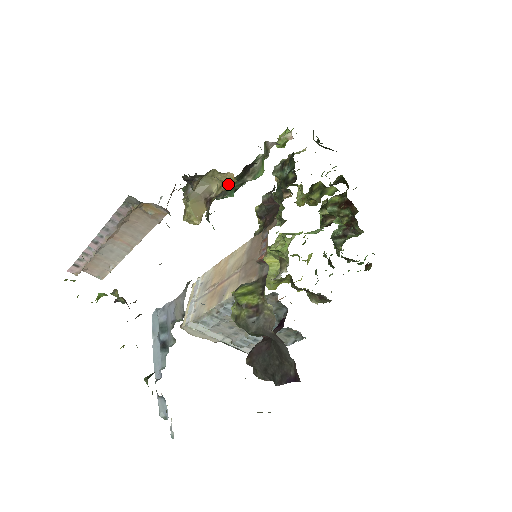
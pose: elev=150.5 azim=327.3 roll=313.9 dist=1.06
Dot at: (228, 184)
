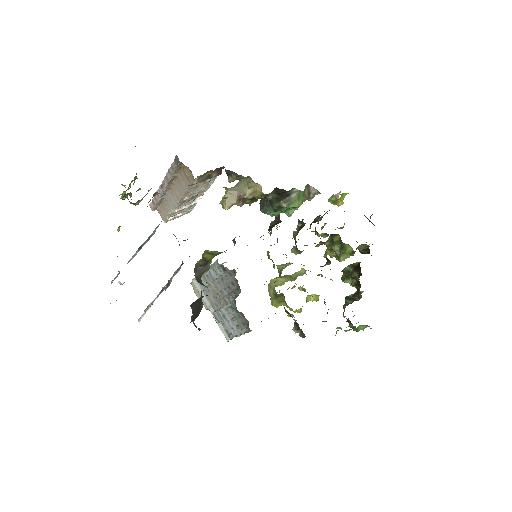
Dot at: (258, 193)
